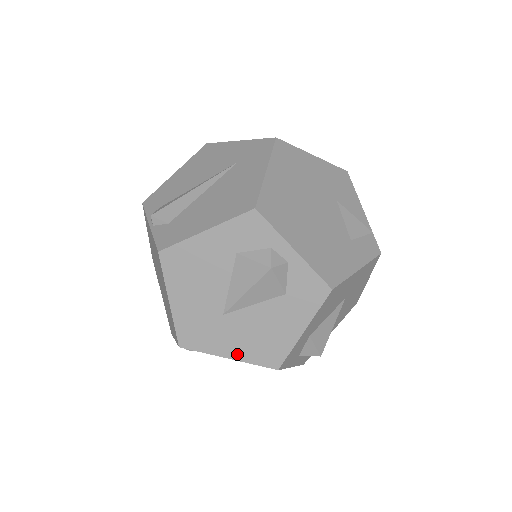
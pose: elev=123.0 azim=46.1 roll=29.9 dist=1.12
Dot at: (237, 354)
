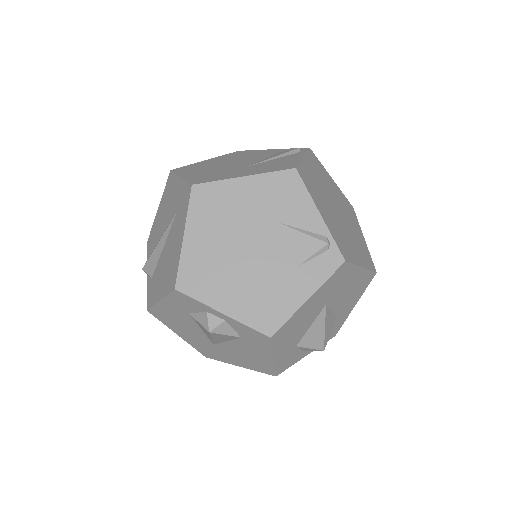
Dot at: (242, 365)
